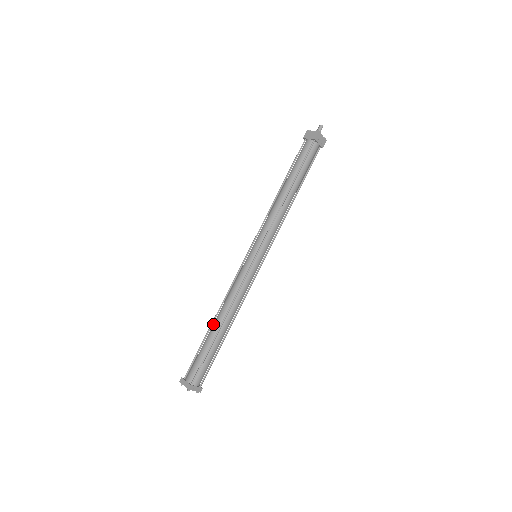
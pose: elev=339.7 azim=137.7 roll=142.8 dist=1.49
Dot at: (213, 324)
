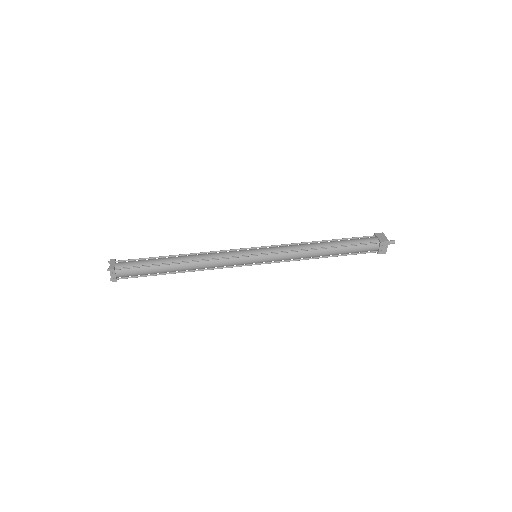
Dot at: occluded
